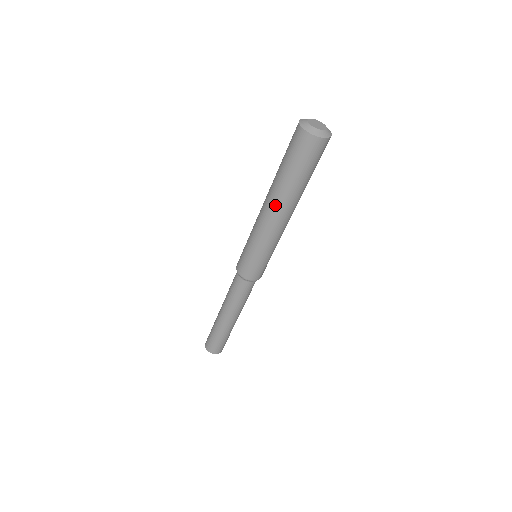
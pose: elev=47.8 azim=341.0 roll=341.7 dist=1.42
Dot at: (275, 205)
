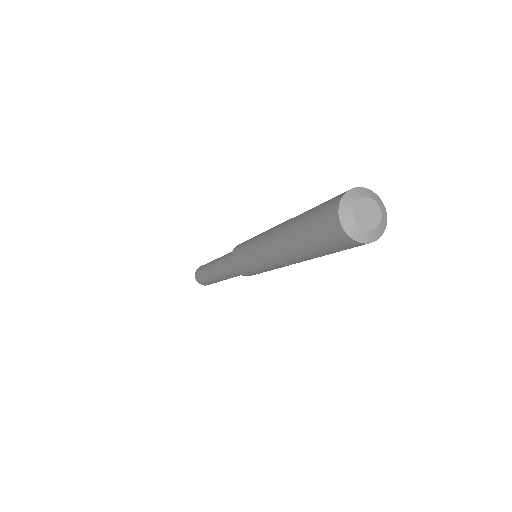
Dot at: (281, 252)
